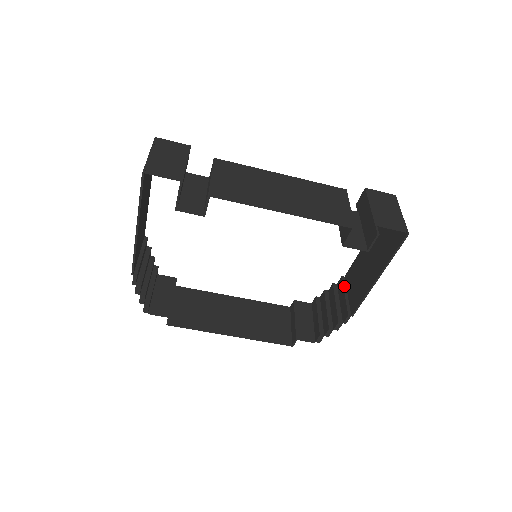
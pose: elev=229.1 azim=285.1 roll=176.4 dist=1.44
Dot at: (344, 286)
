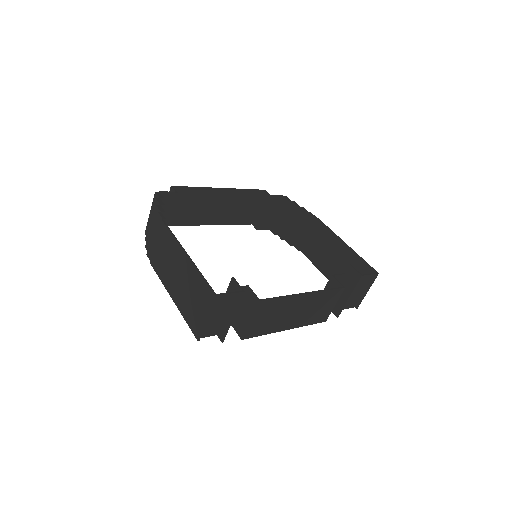
Dot at: (311, 227)
